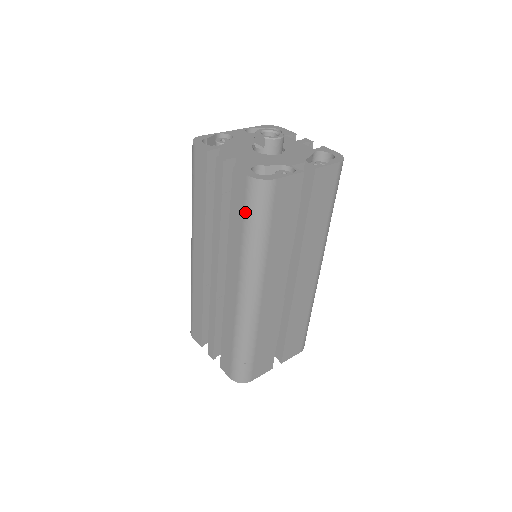
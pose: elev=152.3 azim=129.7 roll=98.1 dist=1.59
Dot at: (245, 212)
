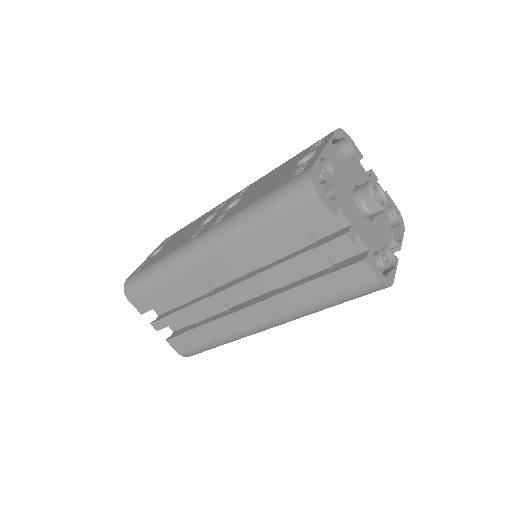
Dot at: (342, 294)
